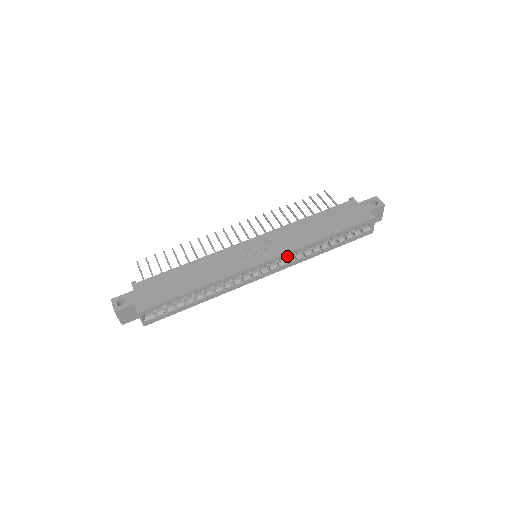
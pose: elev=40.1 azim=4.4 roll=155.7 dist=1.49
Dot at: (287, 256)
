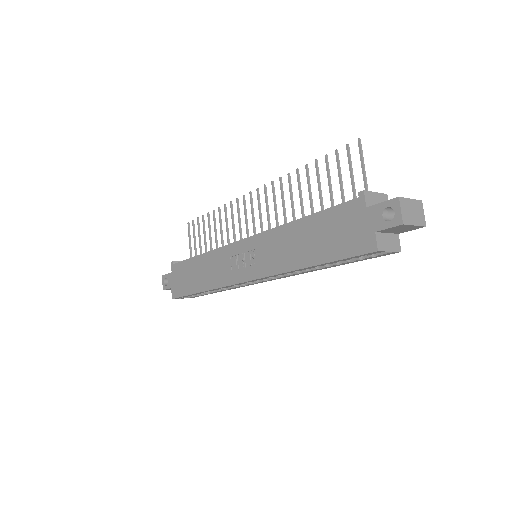
Dot at: occluded
